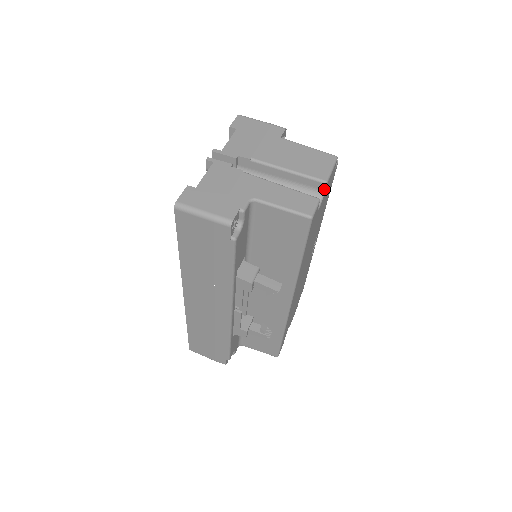
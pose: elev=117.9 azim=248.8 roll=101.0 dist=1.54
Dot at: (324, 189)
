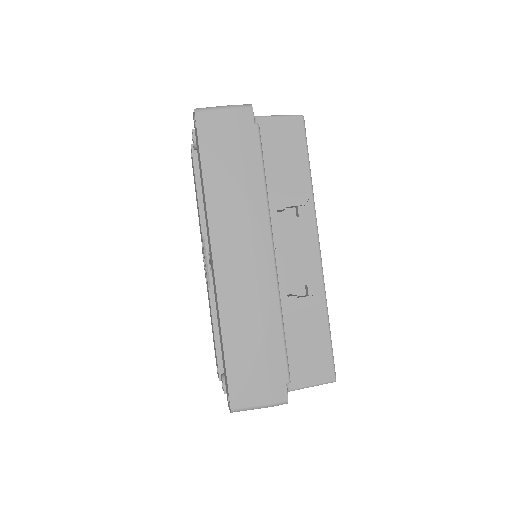
Dot at: occluded
